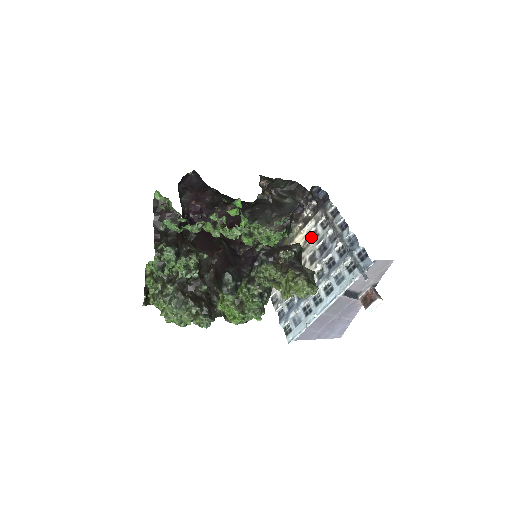
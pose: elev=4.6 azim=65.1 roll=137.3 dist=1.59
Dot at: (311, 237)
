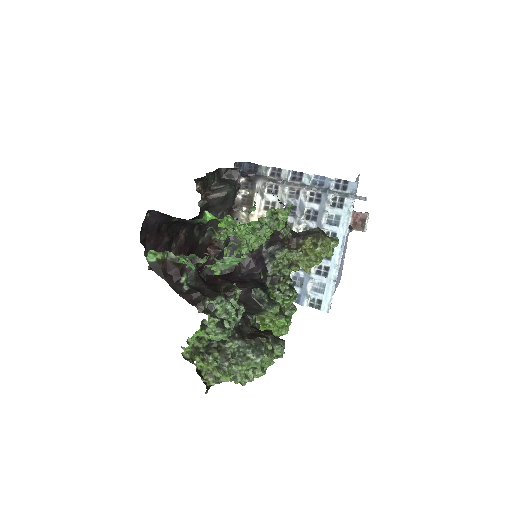
Dot at: (267, 210)
